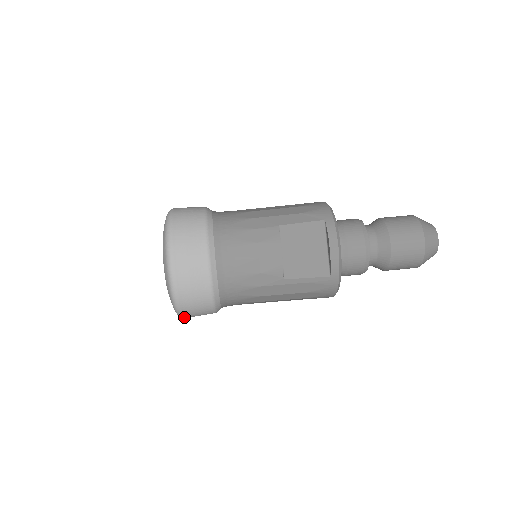
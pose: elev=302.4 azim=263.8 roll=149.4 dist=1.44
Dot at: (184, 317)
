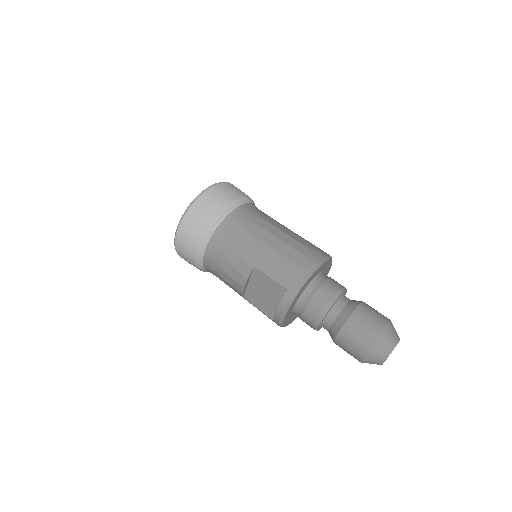
Dot at: occluded
